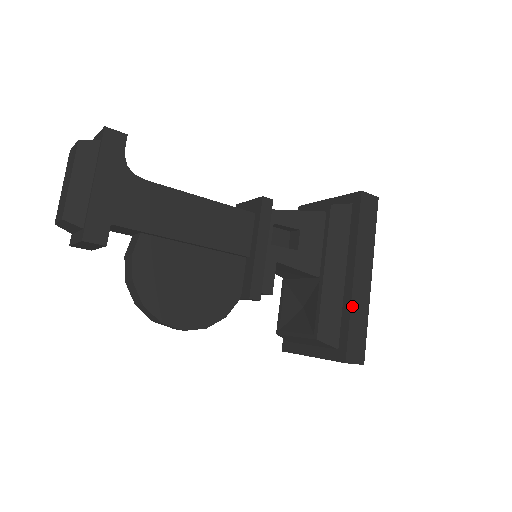
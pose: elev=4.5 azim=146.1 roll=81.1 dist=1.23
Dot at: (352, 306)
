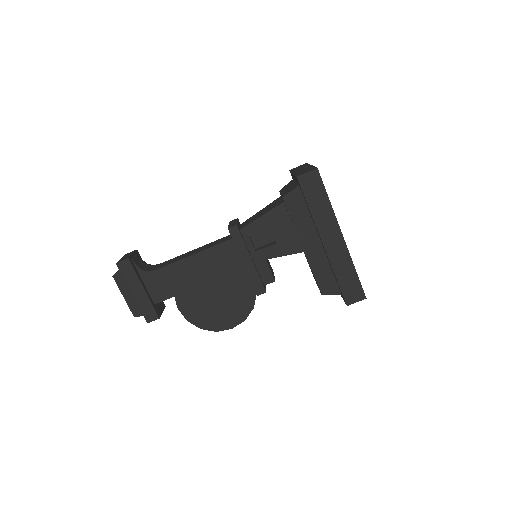
Dot at: (333, 266)
